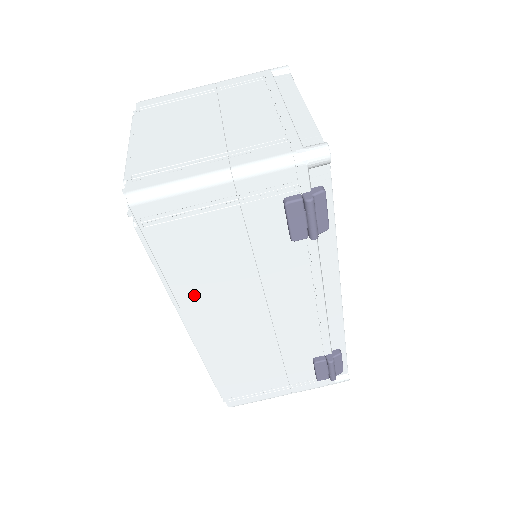
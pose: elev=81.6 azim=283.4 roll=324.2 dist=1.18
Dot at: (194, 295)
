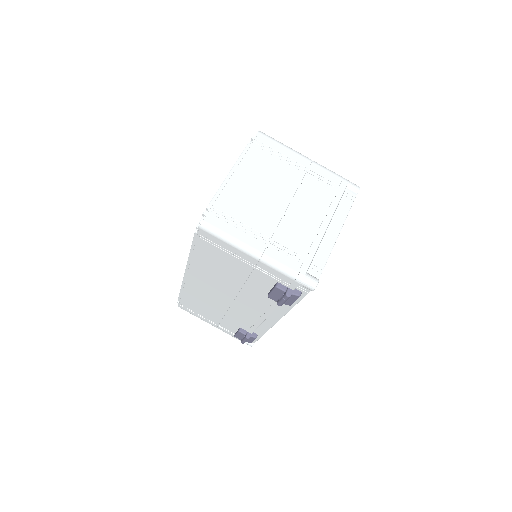
Dot at: (201, 269)
